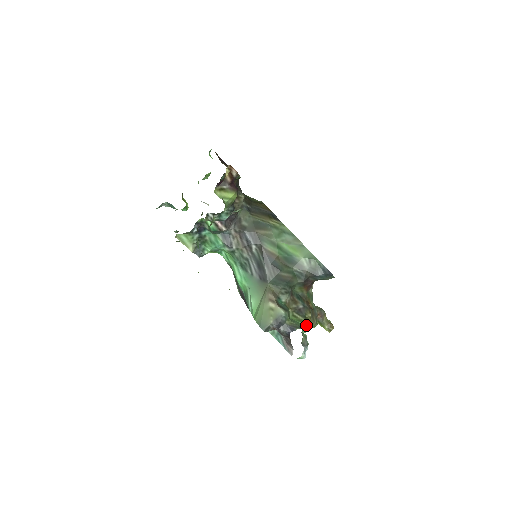
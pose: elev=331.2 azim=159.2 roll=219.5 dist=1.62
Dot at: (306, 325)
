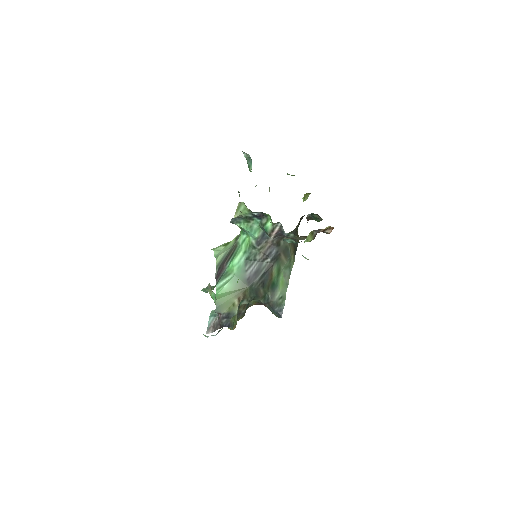
Dot at: occluded
